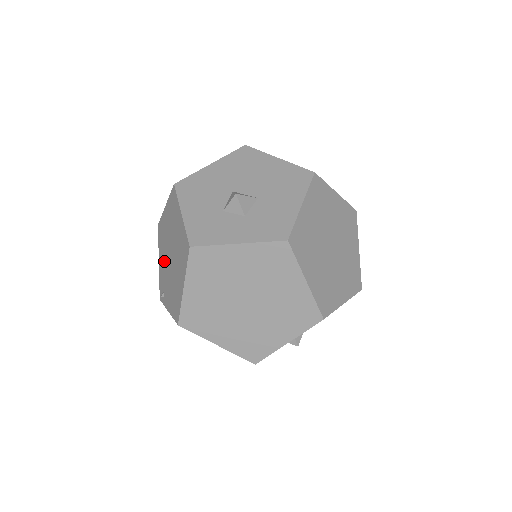
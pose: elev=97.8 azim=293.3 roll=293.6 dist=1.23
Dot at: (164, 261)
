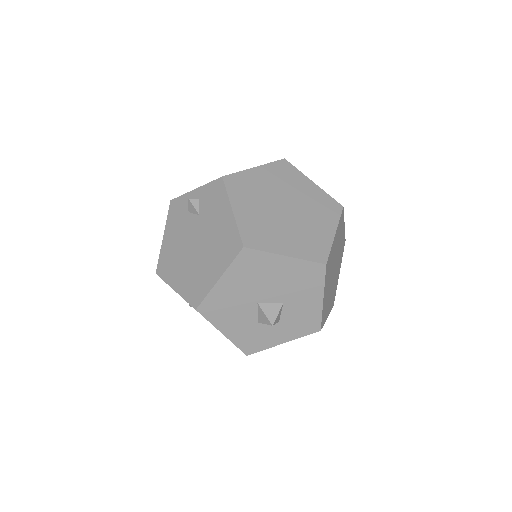
Dot at: occluded
